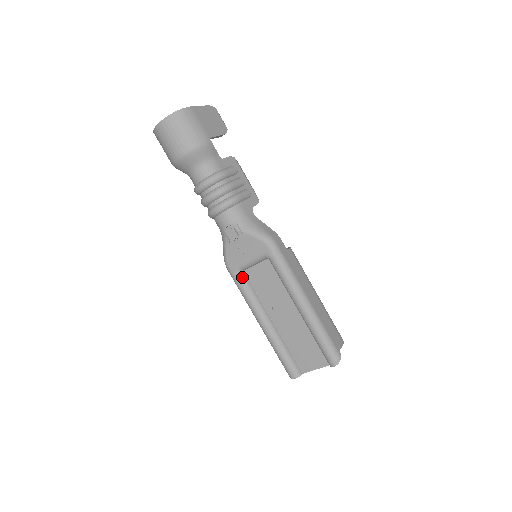
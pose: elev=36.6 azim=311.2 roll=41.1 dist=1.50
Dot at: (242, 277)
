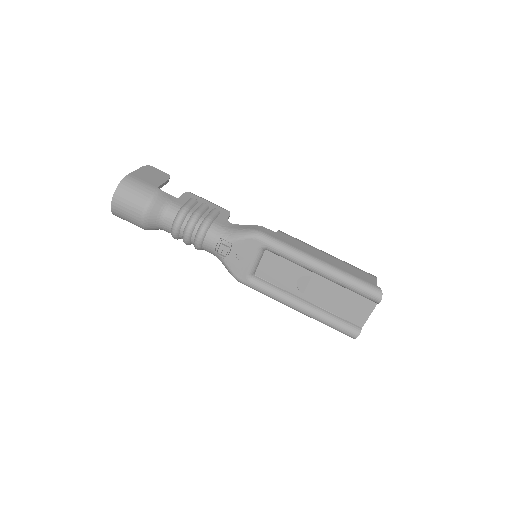
Dot at: (256, 280)
